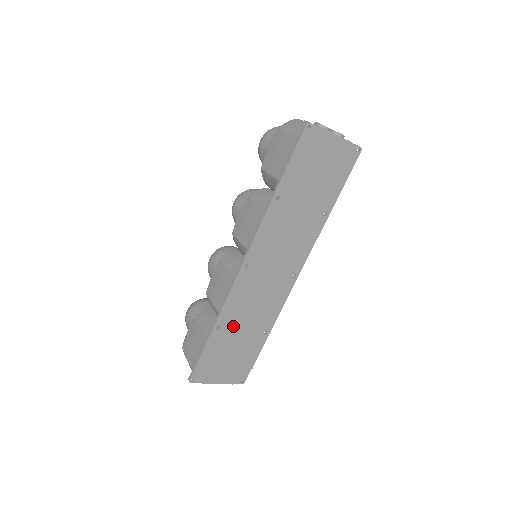
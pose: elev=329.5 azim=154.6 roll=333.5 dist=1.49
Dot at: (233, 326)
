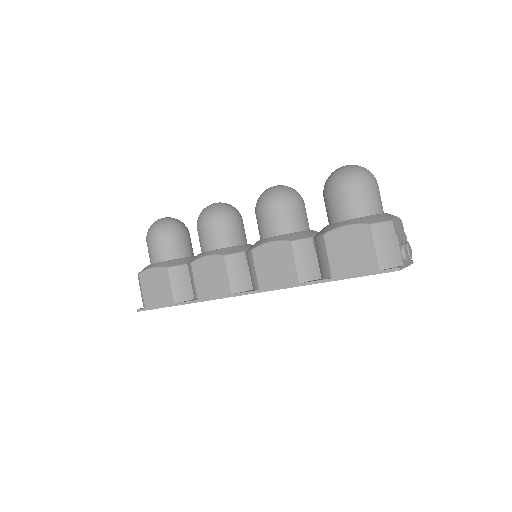
Dot at: occluded
